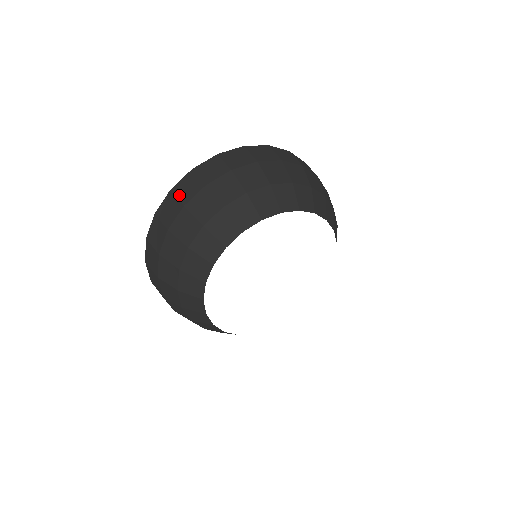
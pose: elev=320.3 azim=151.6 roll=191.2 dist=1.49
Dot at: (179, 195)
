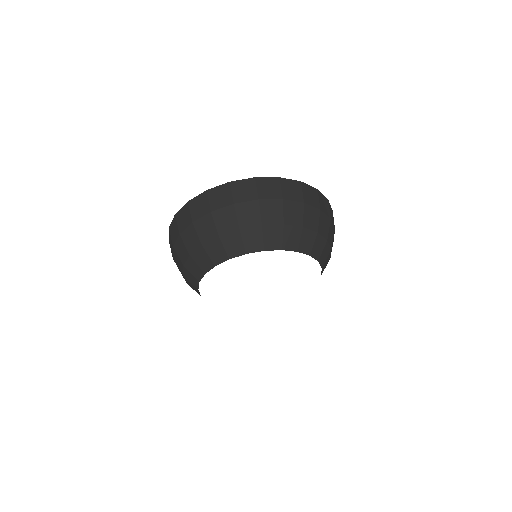
Dot at: (260, 188)
